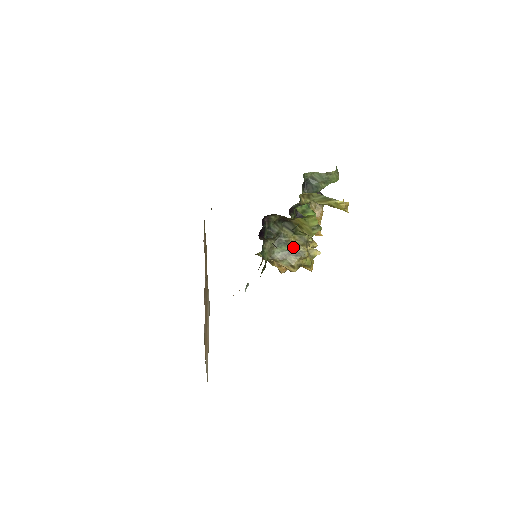
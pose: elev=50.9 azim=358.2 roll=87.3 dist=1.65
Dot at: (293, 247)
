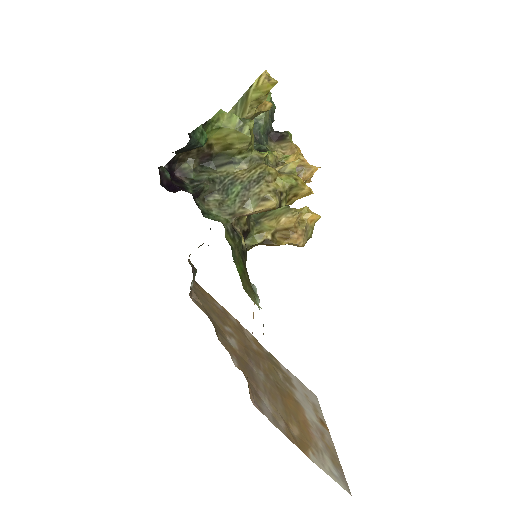
Dot at: (246, 179)
